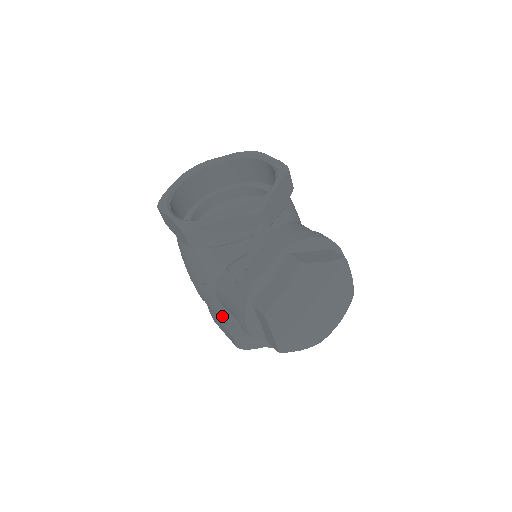
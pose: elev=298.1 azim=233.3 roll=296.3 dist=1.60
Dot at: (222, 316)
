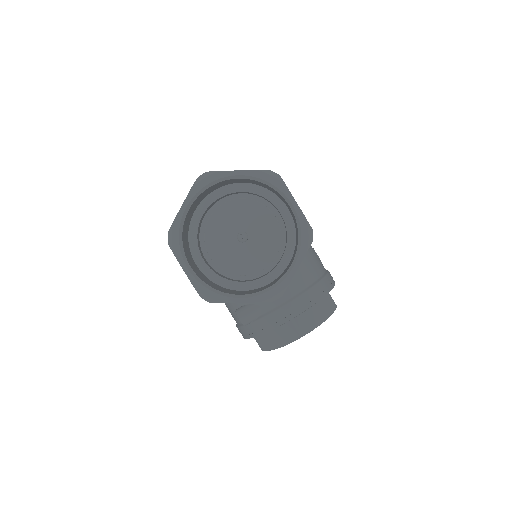
Dot at: occluded
